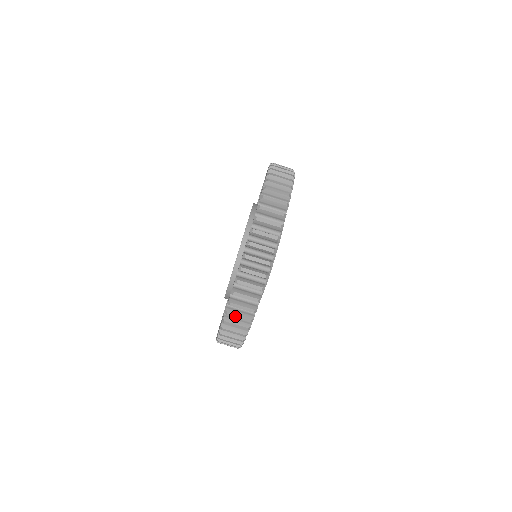
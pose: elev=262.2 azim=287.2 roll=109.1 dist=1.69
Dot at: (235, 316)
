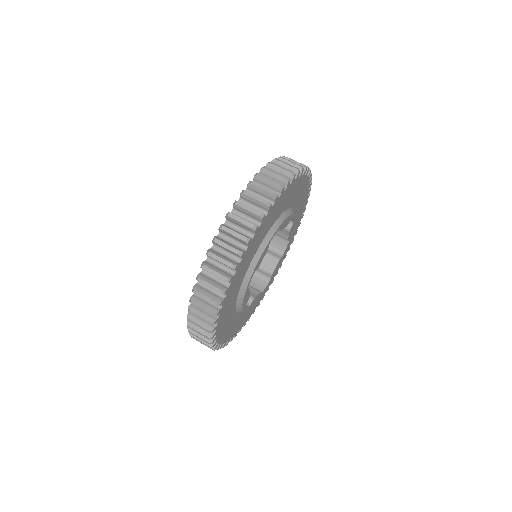
Dot at: (211, 271)
